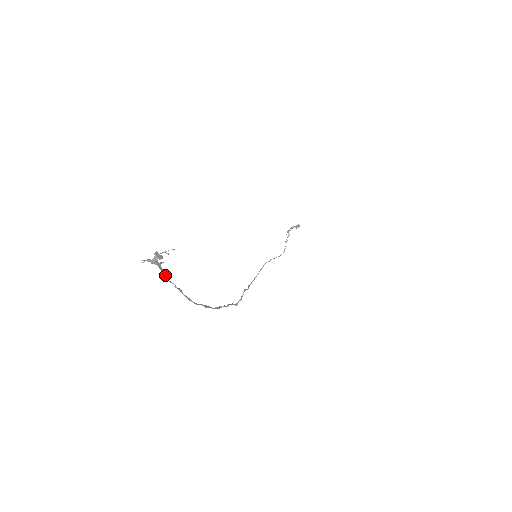
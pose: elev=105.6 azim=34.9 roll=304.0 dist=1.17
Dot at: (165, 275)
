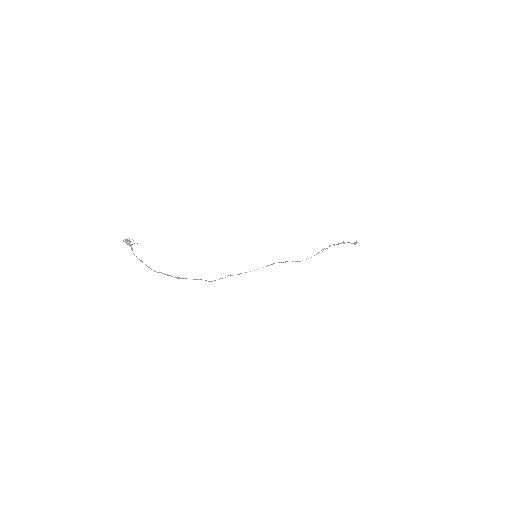
Dot at: occluded
